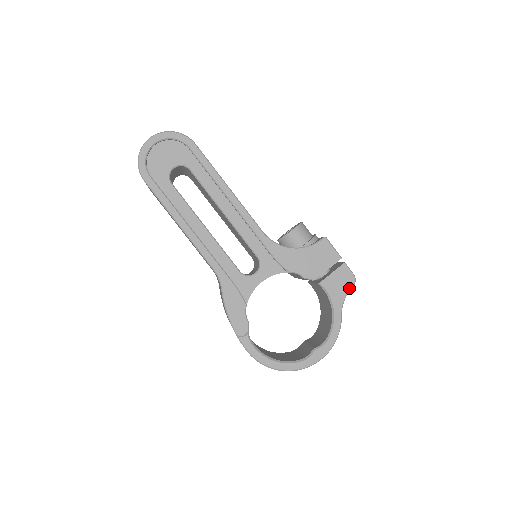
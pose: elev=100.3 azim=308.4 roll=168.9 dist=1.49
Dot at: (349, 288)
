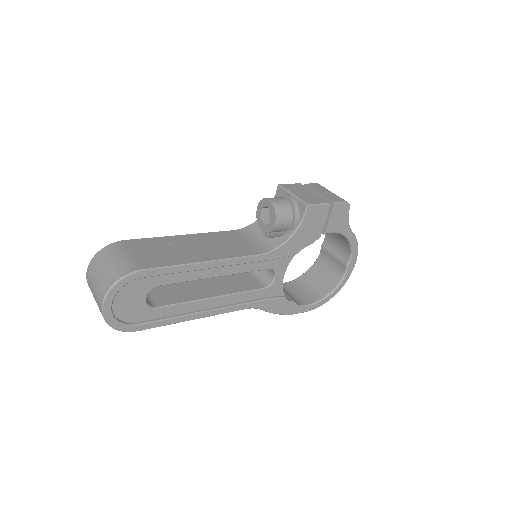
Dot at: (348, 214)
